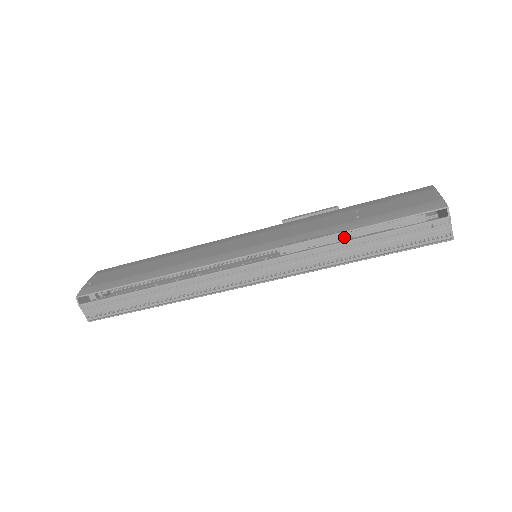
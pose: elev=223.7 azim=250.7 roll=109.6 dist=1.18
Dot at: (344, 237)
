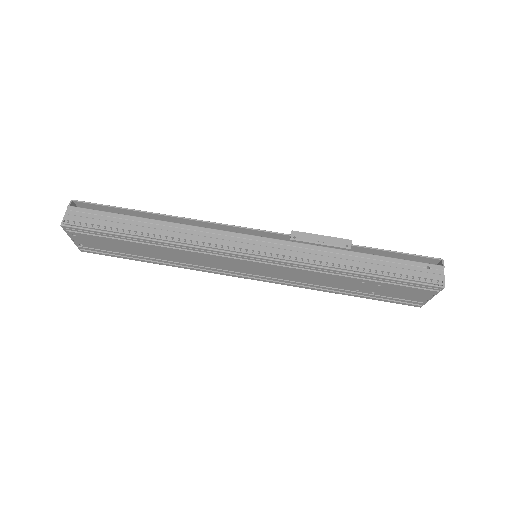
Dot at: occluded
